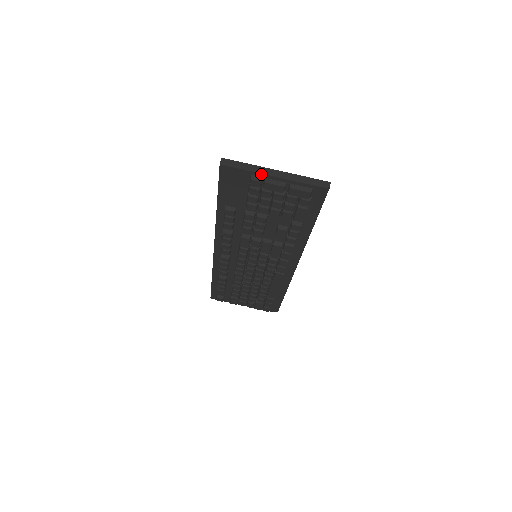
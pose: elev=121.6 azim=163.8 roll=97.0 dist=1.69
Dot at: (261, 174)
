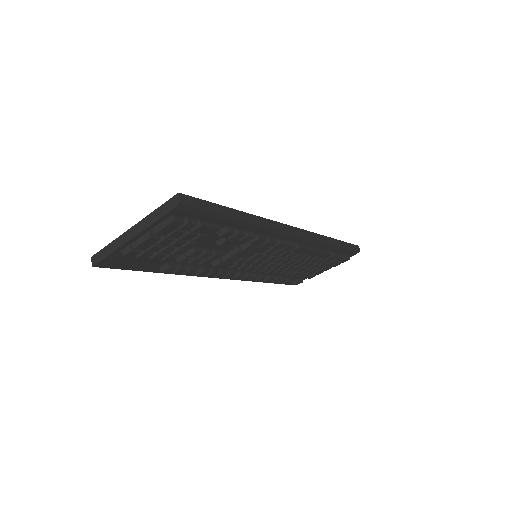
Dot at: (123, 245)
